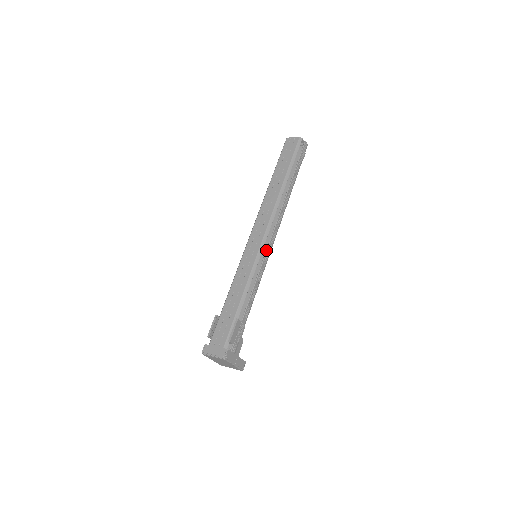
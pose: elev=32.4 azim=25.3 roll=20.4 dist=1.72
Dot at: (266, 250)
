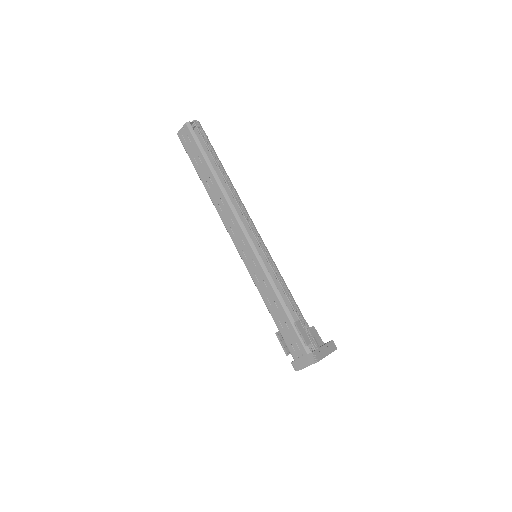
Dot at: (259, 245)
